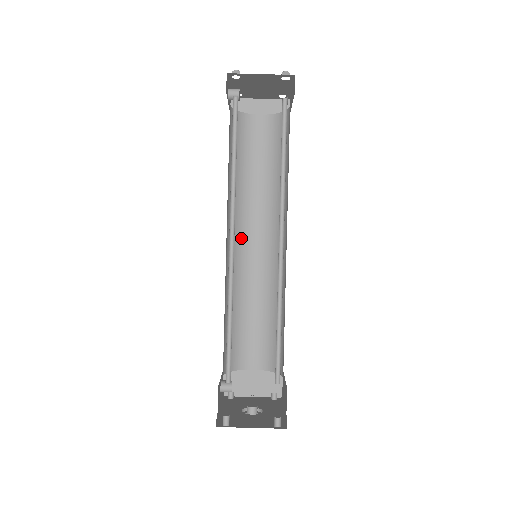
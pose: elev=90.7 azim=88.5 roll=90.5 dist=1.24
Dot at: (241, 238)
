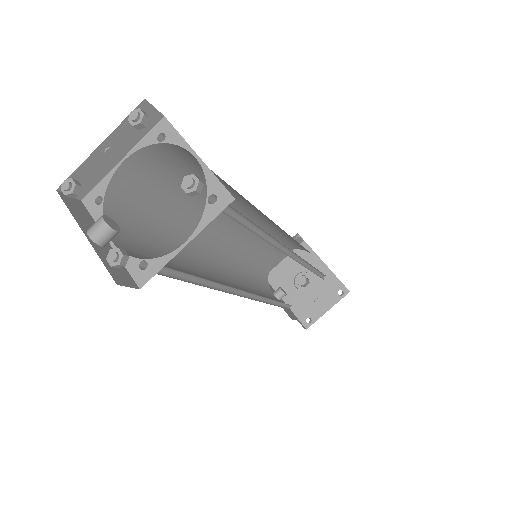
Dot at: (214, 242)
